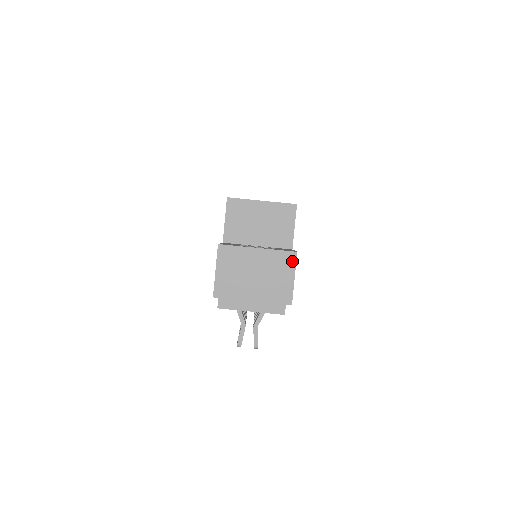
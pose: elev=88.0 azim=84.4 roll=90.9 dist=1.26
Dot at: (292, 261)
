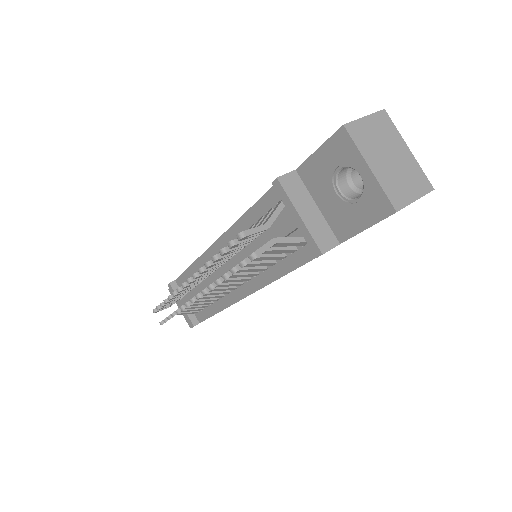
Dot at: (425, 189)
